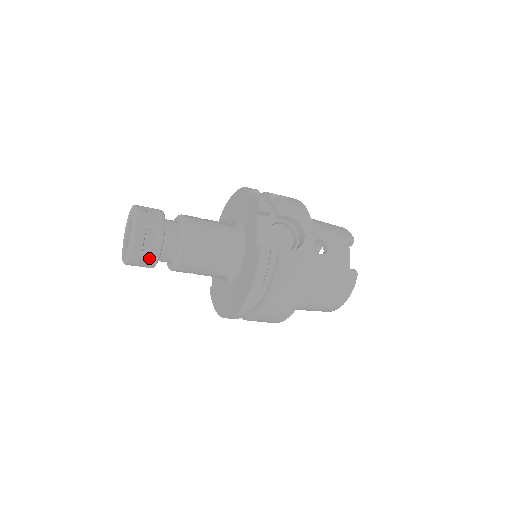
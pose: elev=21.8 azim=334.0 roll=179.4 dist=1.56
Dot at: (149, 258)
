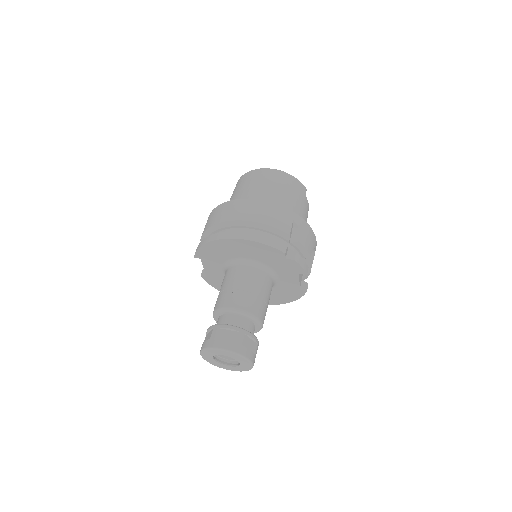
Dot at: occluded
